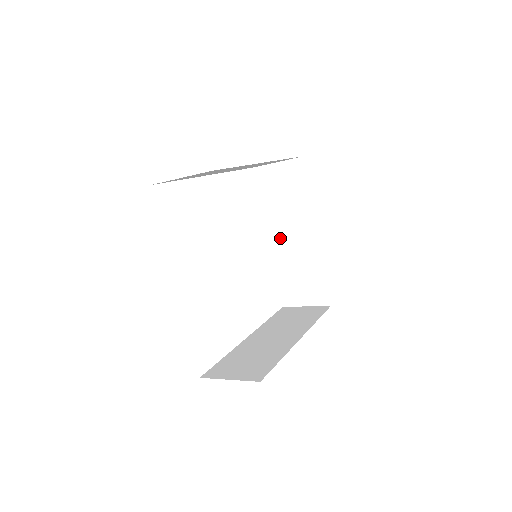
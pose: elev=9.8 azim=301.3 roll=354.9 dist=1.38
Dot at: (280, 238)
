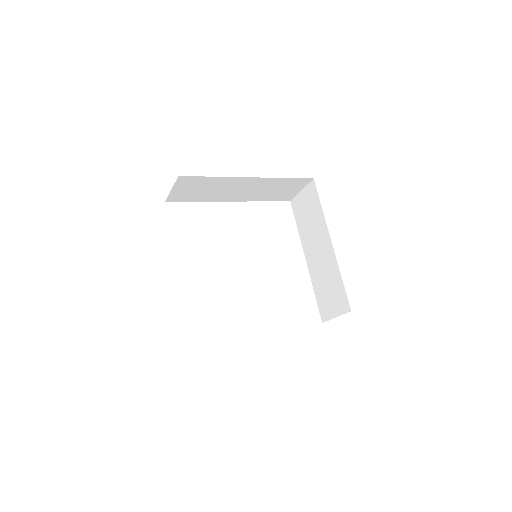
Dot at: (312, 256)
